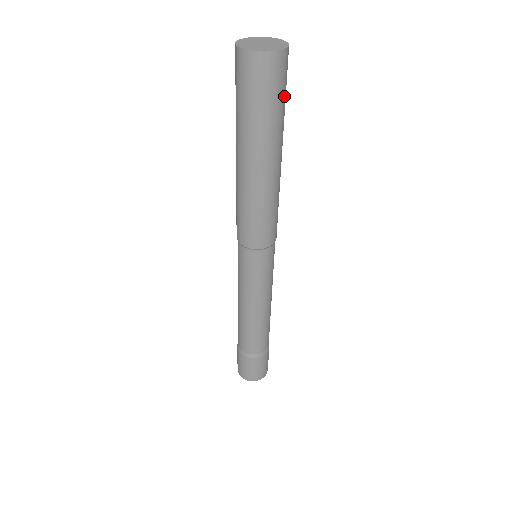
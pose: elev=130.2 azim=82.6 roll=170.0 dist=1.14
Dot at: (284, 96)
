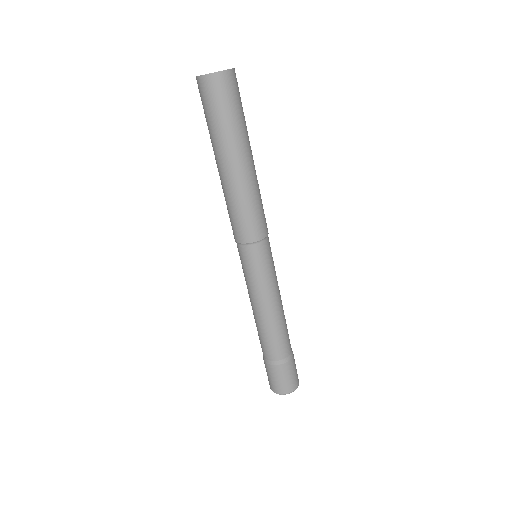
Dot at: (241, 105)
